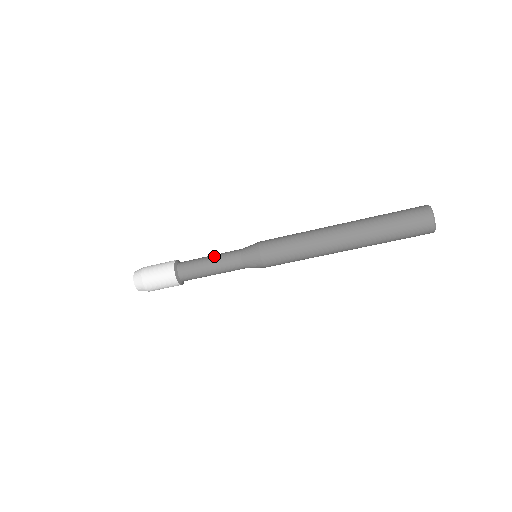
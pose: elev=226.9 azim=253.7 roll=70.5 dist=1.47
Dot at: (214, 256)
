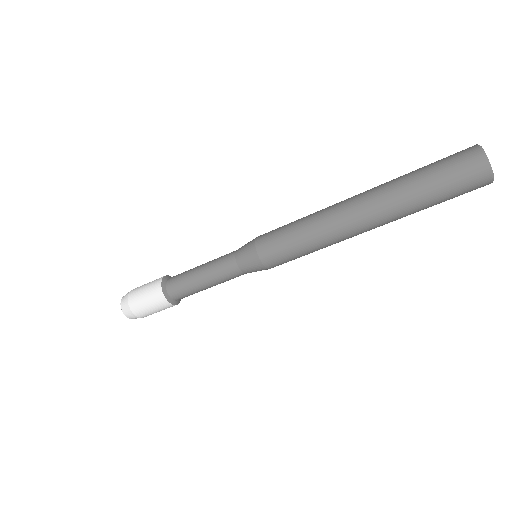
Dot at: (205, 270)
